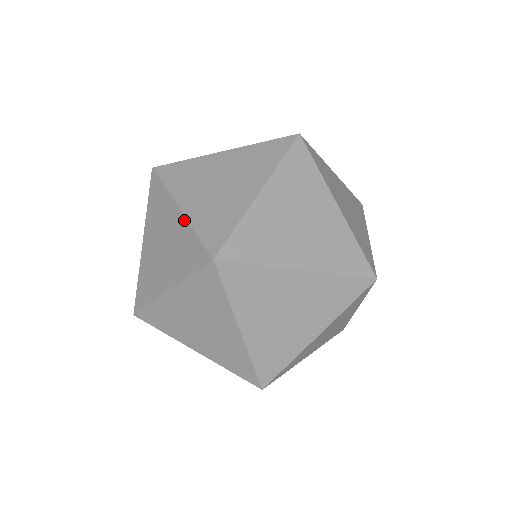
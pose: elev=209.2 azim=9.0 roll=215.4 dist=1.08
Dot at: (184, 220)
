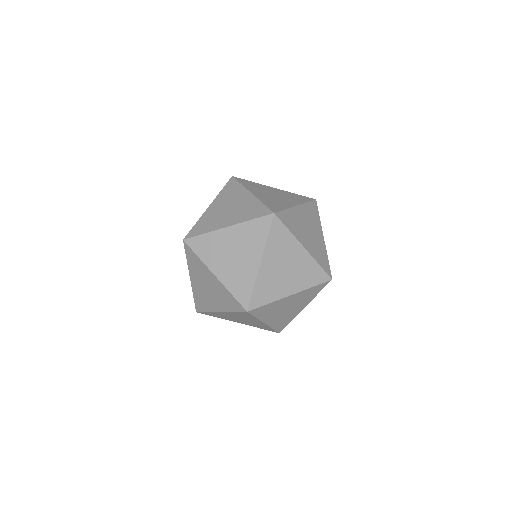
Dot at: (237, 226)
